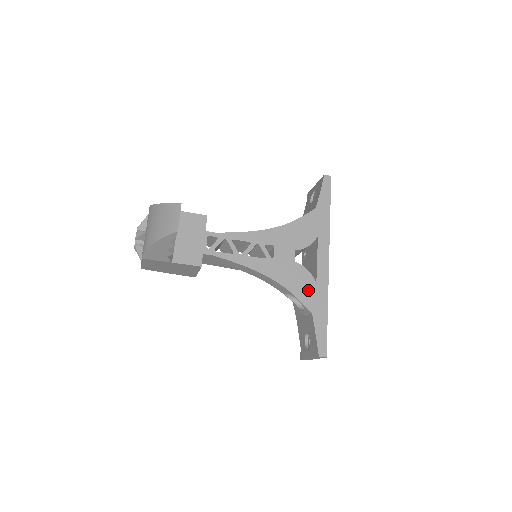
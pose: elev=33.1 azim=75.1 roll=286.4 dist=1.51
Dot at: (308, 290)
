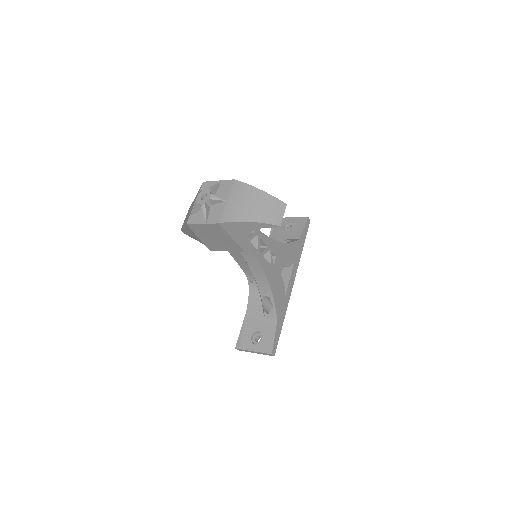
Dot at: (280, 300)
